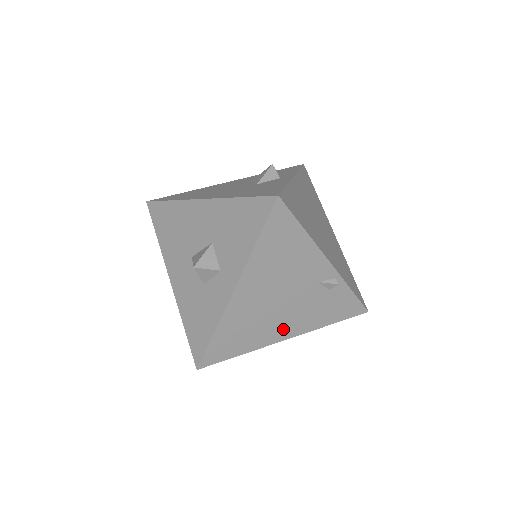
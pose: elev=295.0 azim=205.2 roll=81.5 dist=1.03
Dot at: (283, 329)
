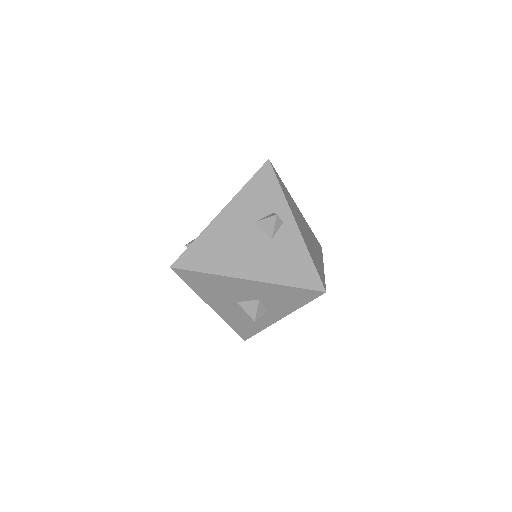
Dot at: occluded
